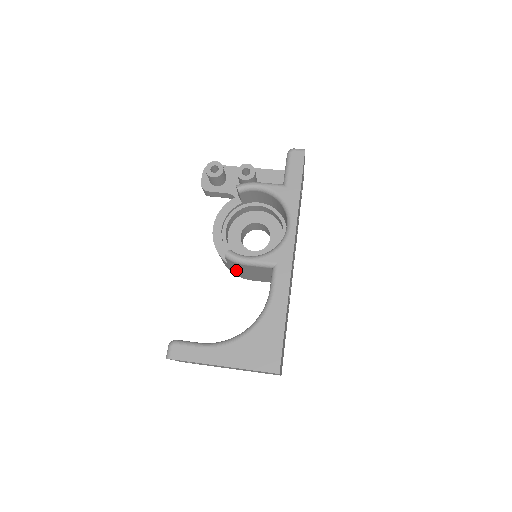
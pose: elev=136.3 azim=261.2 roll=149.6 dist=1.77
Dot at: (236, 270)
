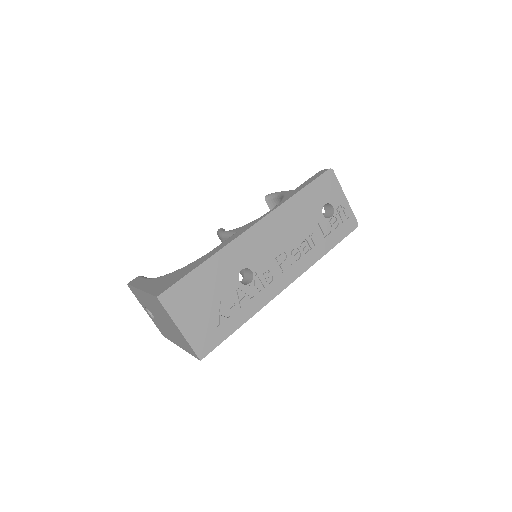
Dot at: occluded
